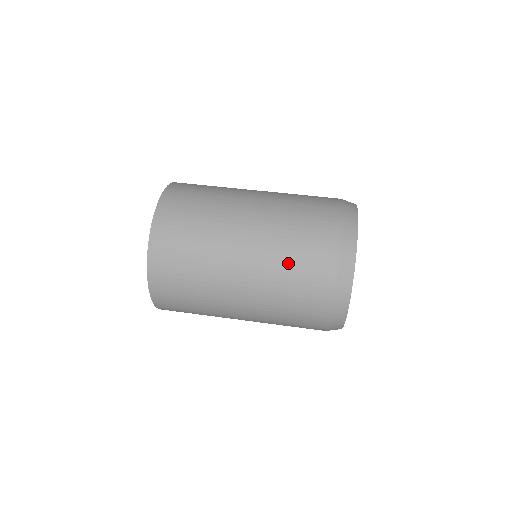
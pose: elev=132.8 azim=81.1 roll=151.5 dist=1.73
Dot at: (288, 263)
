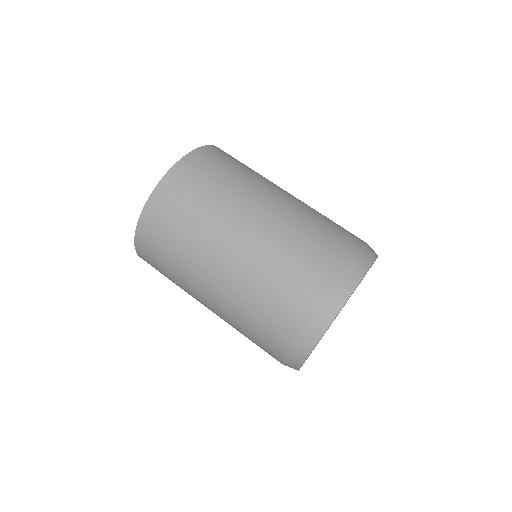
Dot at: (245, 325)
